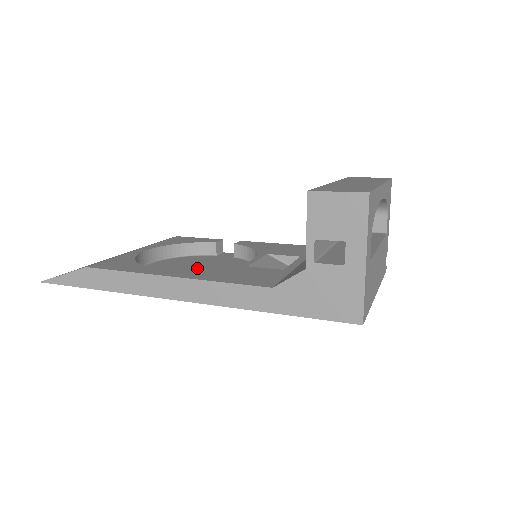
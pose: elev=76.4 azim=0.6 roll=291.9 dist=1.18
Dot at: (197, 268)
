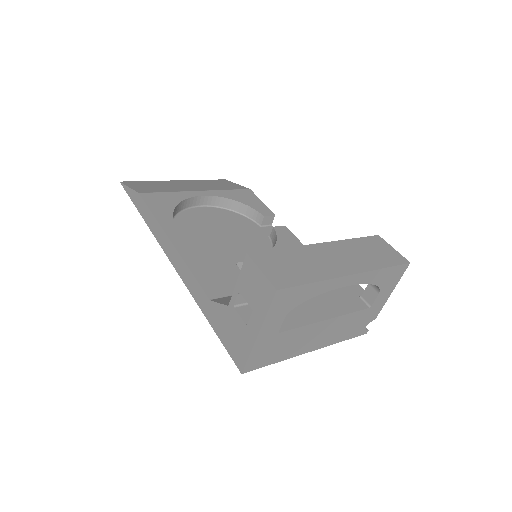
Dot at: (224, 233)
